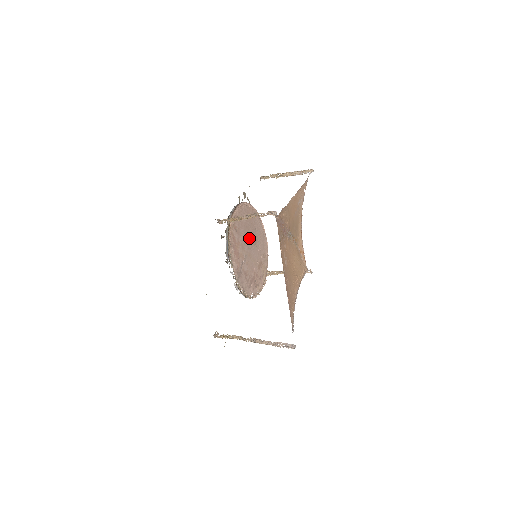
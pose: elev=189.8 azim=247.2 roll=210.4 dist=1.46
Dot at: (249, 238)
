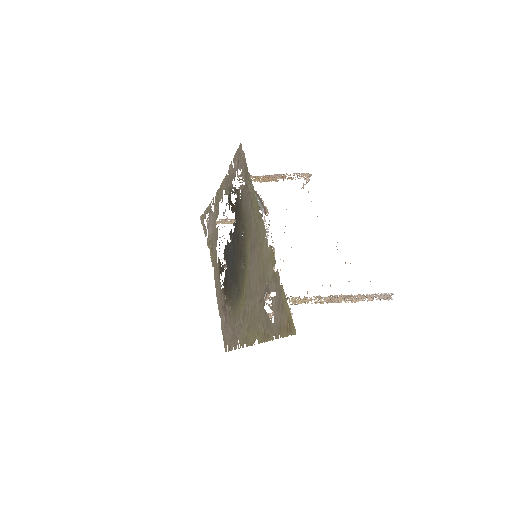
Dot at: occluded
